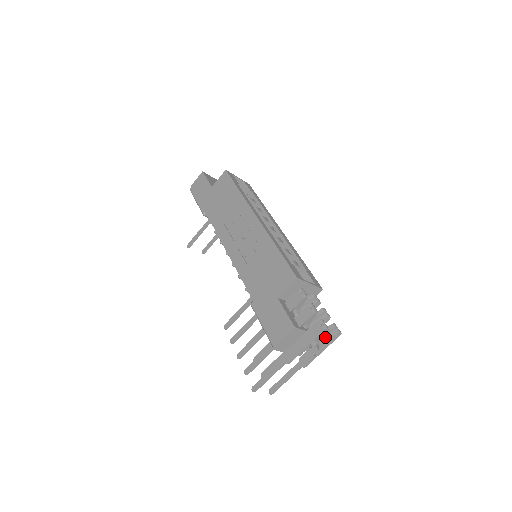
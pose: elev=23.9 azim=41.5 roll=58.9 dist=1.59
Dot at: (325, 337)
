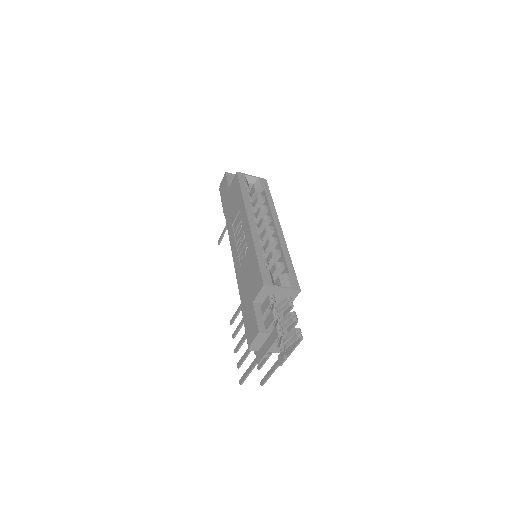
Dot at: (289, 341)
